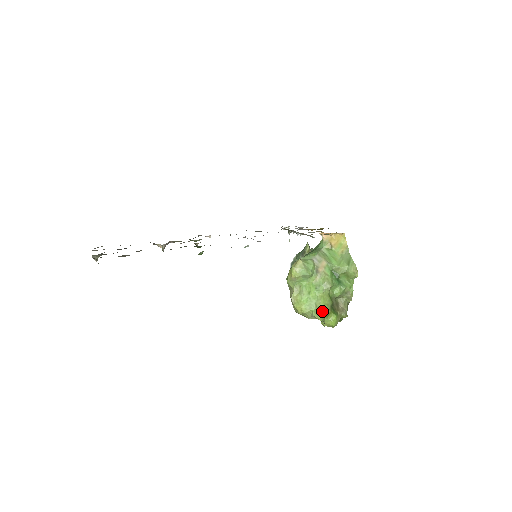
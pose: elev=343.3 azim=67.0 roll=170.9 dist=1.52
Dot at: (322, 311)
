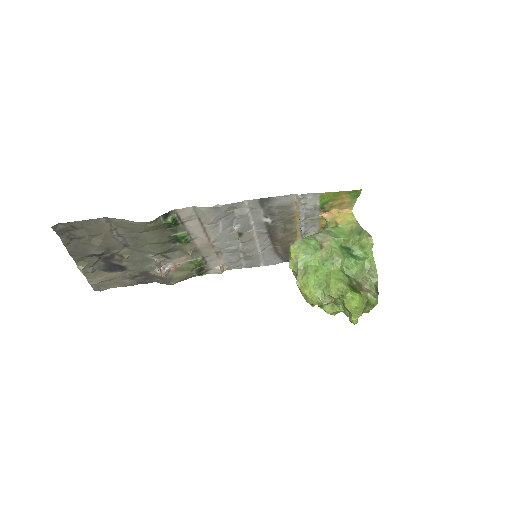
Dot at: (334, 285)
